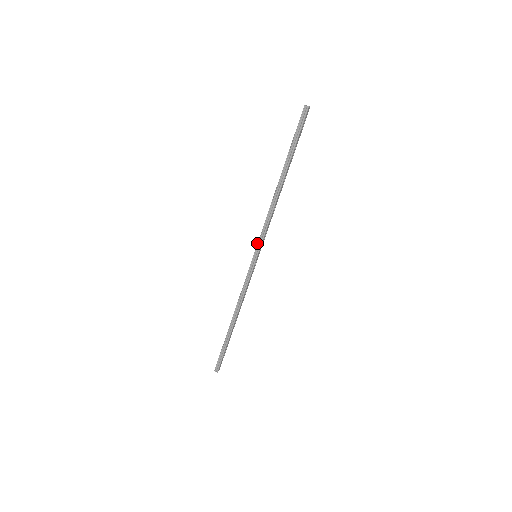
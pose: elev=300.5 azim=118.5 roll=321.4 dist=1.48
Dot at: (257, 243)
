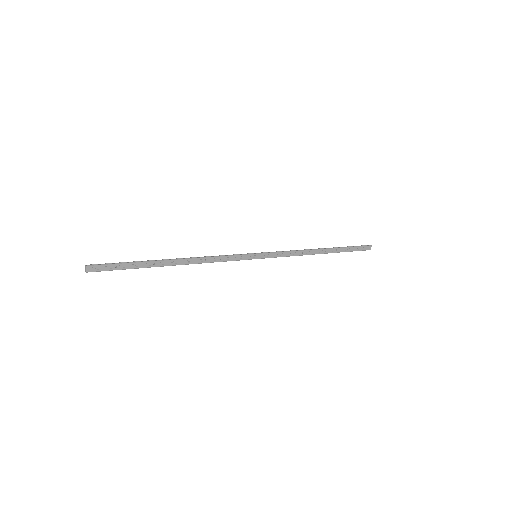
Dot at: (267, 252)
